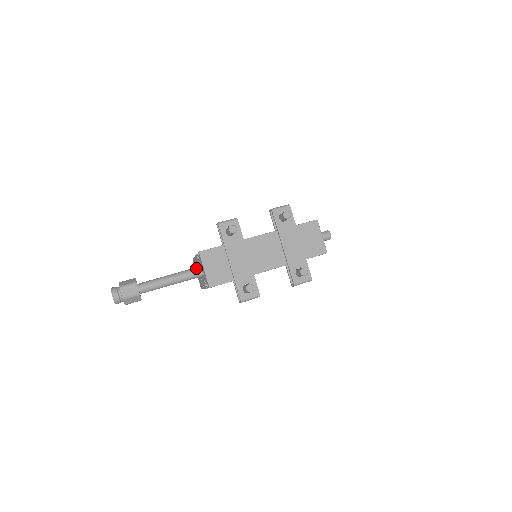
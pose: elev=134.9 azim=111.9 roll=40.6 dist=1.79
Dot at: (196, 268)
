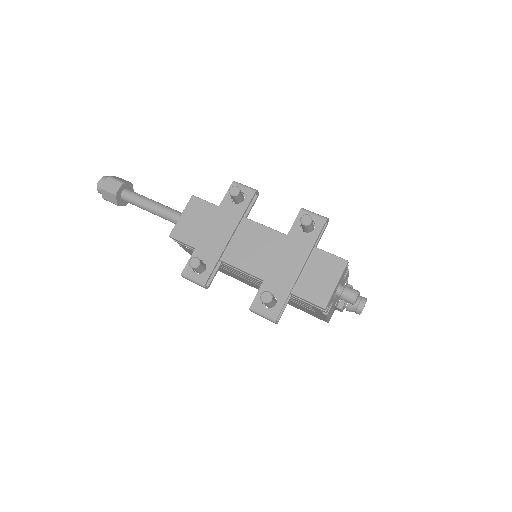
Dot at: occluded
